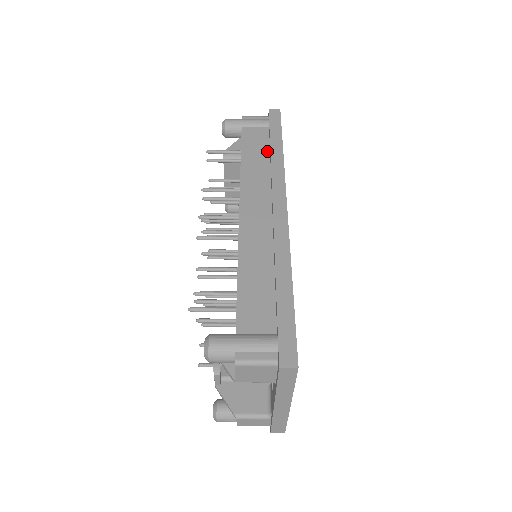
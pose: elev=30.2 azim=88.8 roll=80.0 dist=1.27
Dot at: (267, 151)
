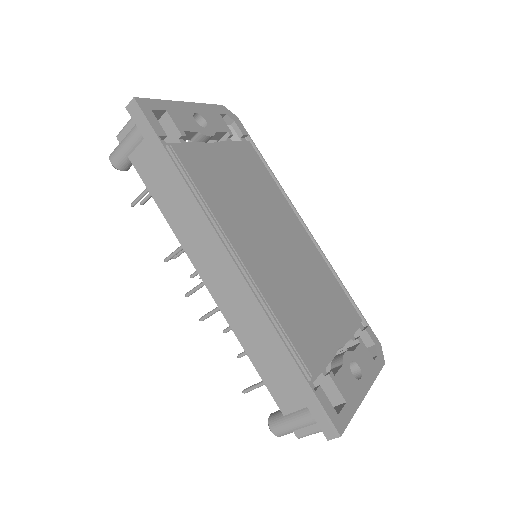
Dot at: (171, 181)
